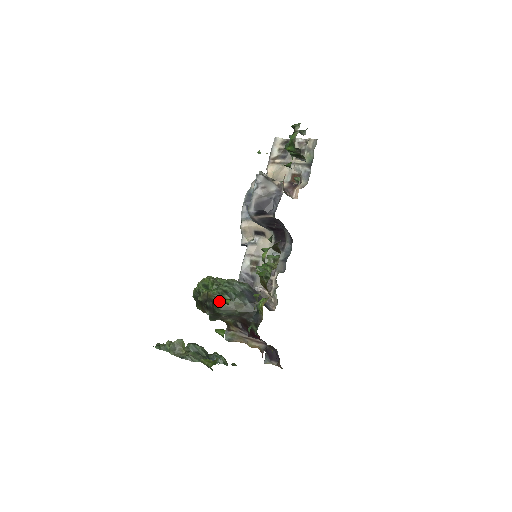
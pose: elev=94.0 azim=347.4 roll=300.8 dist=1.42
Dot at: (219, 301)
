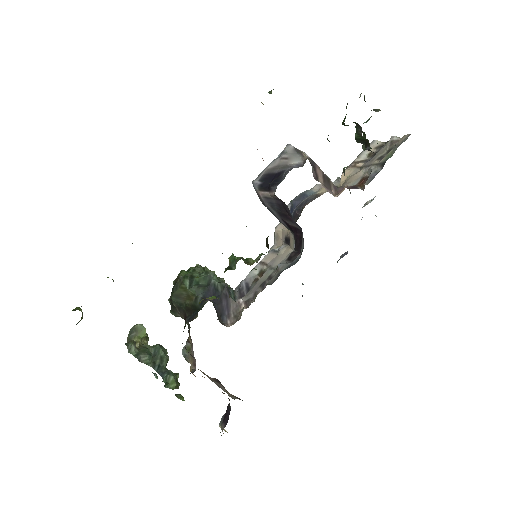
Dot at: (179, 284)
